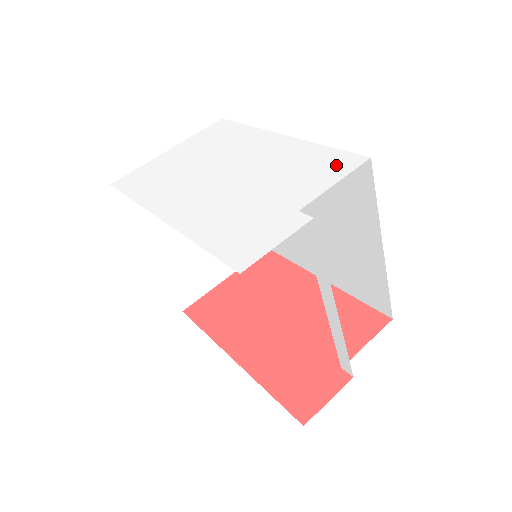
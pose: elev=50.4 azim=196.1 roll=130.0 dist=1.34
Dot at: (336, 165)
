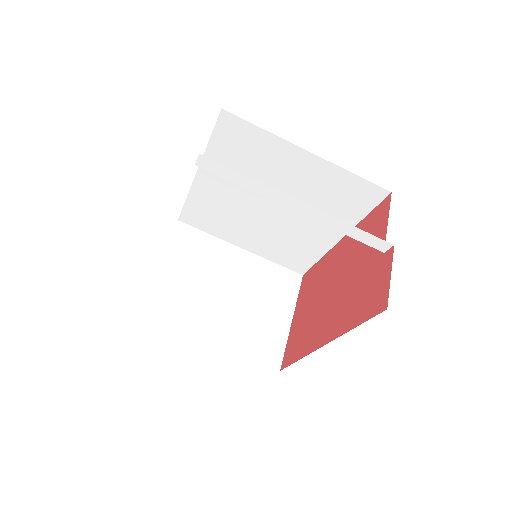
Dot at: occluded
